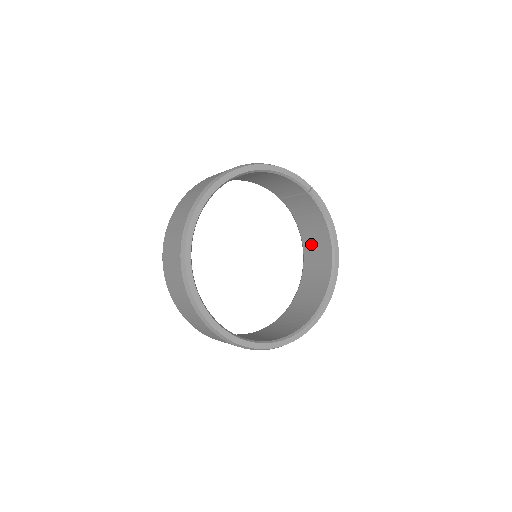
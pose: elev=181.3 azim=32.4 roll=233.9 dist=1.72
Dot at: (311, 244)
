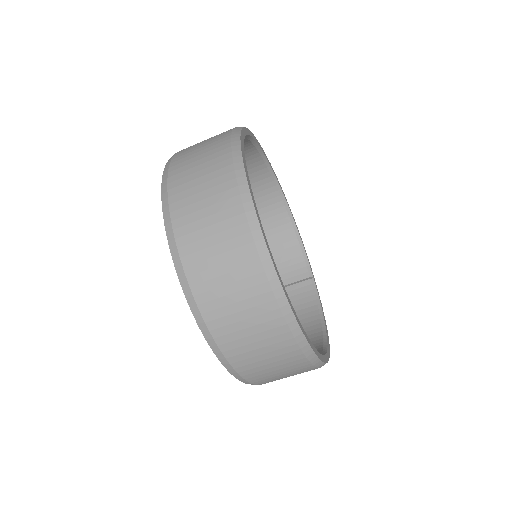
Dot at: occluded
